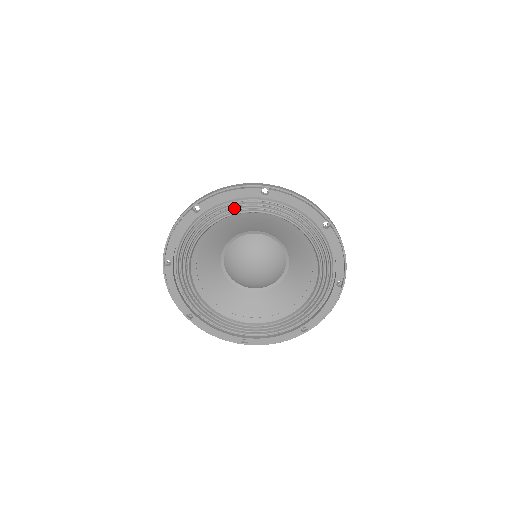
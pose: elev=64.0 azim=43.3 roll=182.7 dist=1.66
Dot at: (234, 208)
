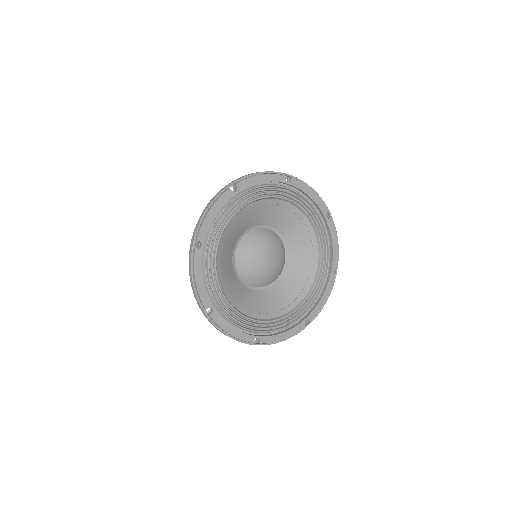
Dot at: (263, 192)
